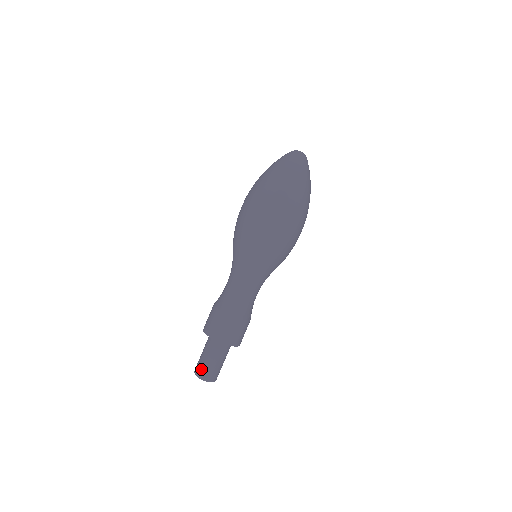
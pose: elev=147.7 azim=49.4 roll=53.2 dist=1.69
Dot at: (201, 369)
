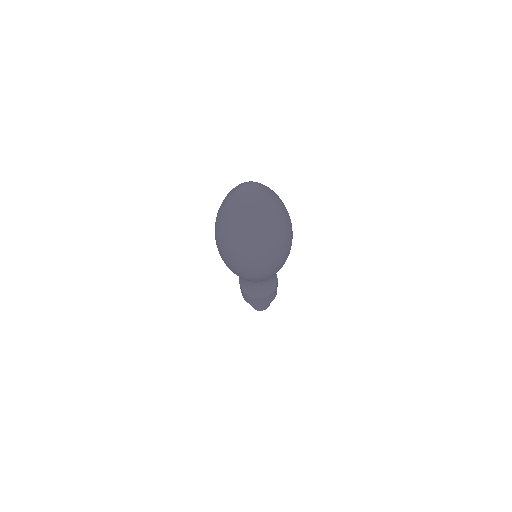
Dot at: (262, 309)
